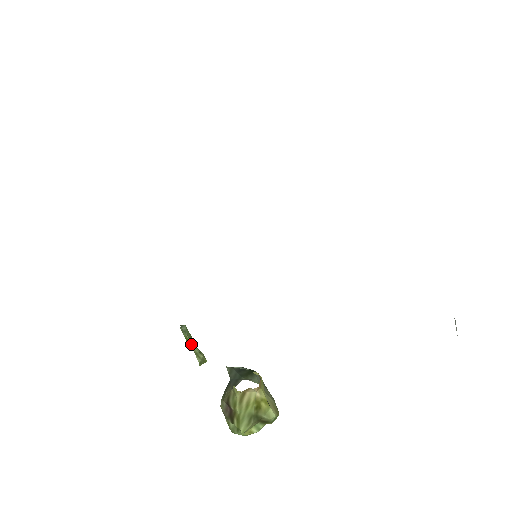
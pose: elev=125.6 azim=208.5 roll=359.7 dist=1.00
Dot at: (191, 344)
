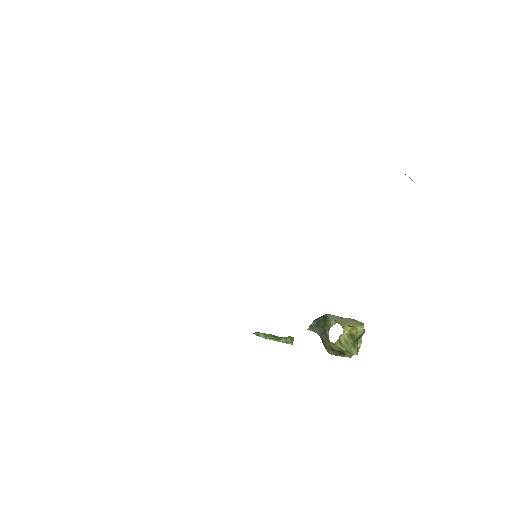
Dot at: (277, 340)
